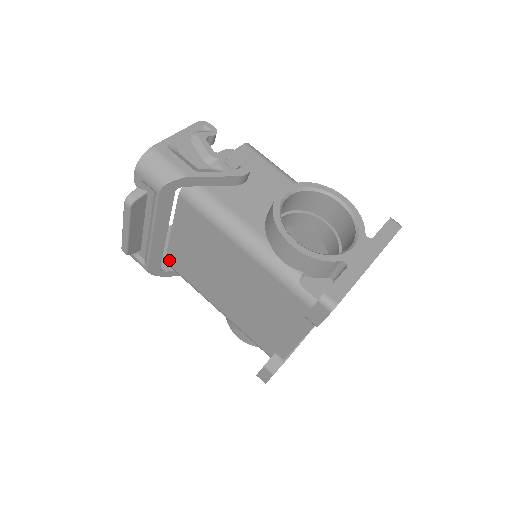
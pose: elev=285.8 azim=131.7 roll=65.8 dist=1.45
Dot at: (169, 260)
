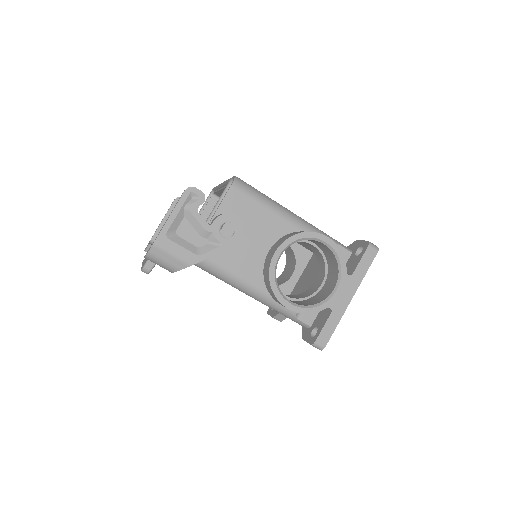
Dot at: occluded
